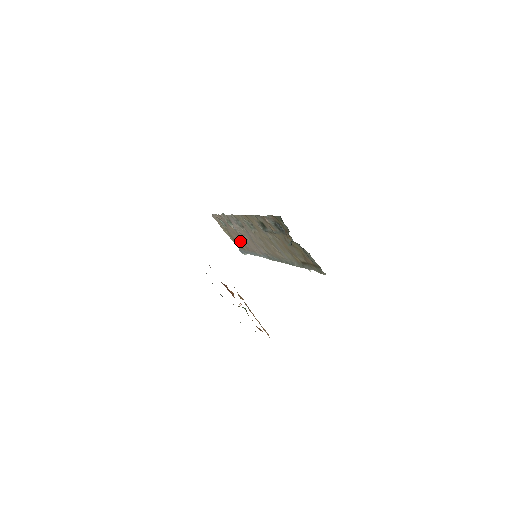
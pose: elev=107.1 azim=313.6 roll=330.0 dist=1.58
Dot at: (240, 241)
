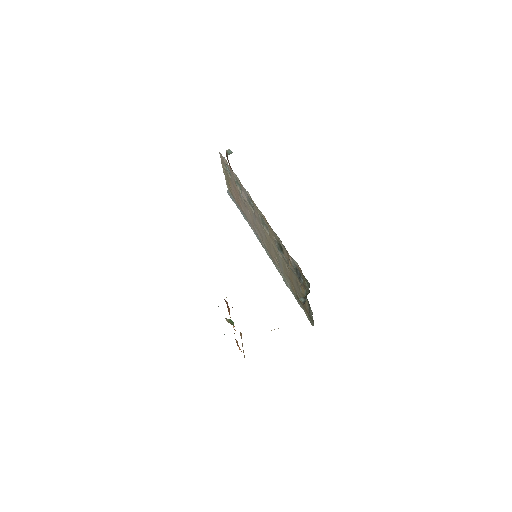
Dot at: (236, 196)
